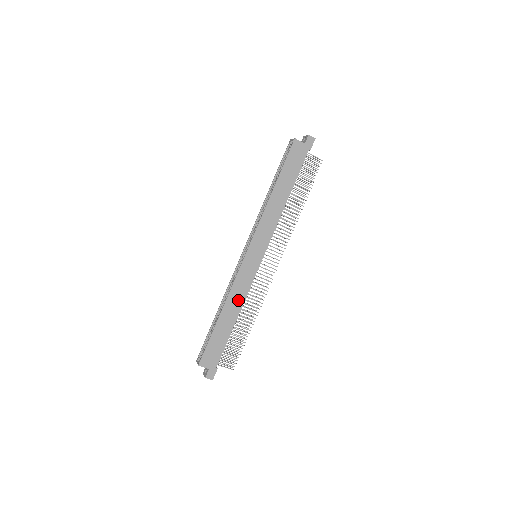
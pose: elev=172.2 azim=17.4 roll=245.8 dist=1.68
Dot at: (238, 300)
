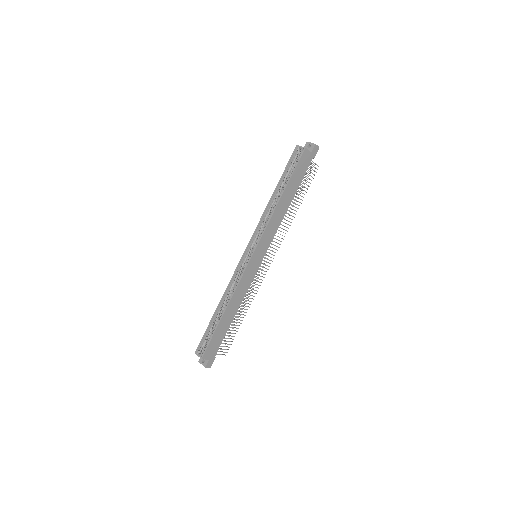
Dot at: (239, 298)
